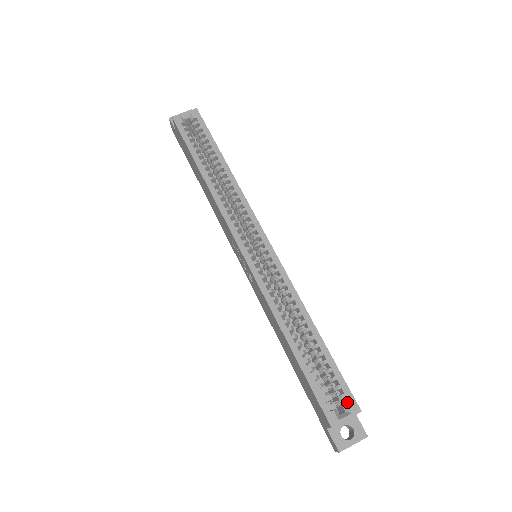
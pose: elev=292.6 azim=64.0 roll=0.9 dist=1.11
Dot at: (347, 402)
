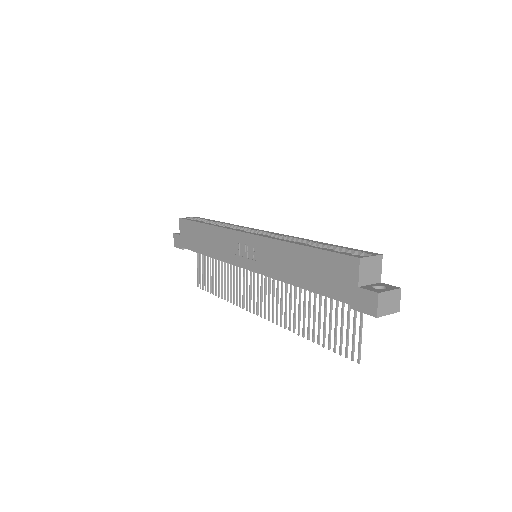
Dot at: occluded
